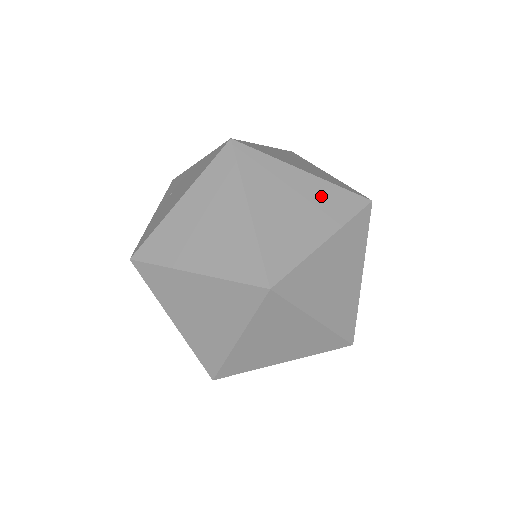
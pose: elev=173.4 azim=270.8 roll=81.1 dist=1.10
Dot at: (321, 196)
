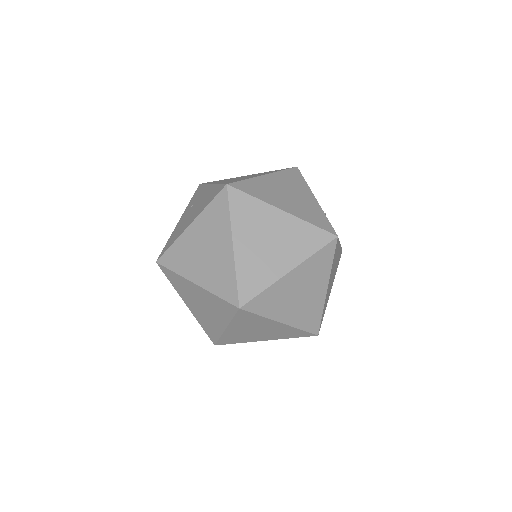
Dot at: (293, 233)
